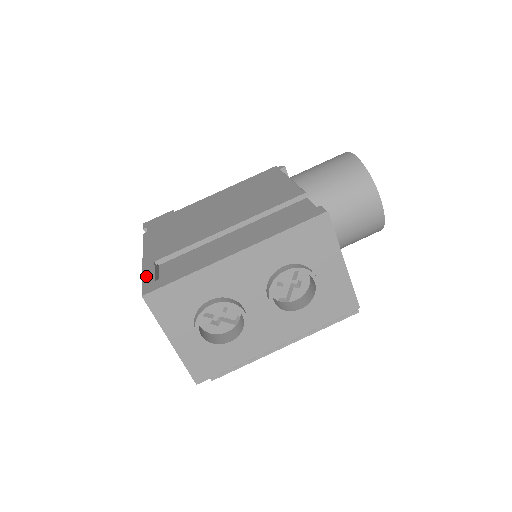
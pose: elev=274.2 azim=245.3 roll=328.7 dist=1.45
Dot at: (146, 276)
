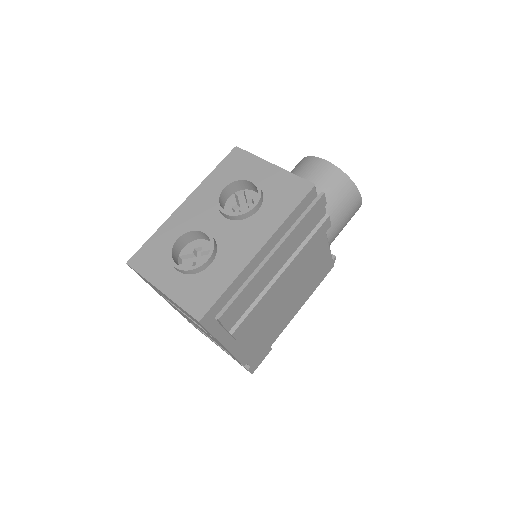
Dot at: occluded
